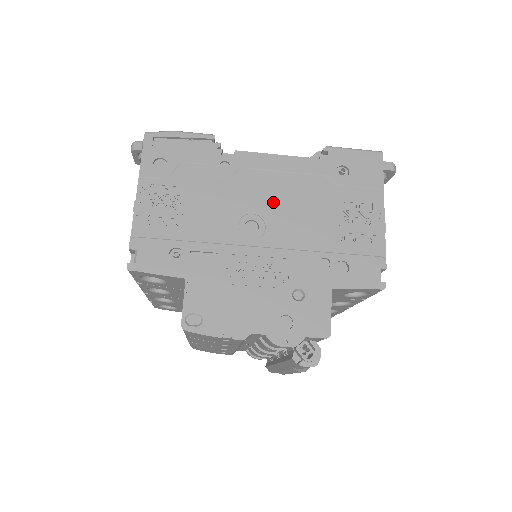
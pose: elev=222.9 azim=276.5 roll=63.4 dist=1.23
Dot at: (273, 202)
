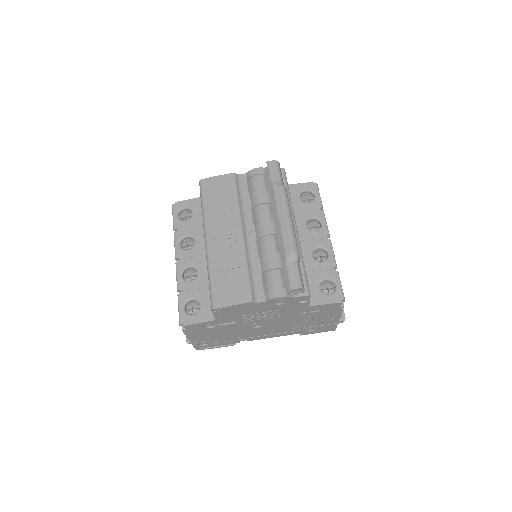
Dot at: occluded
